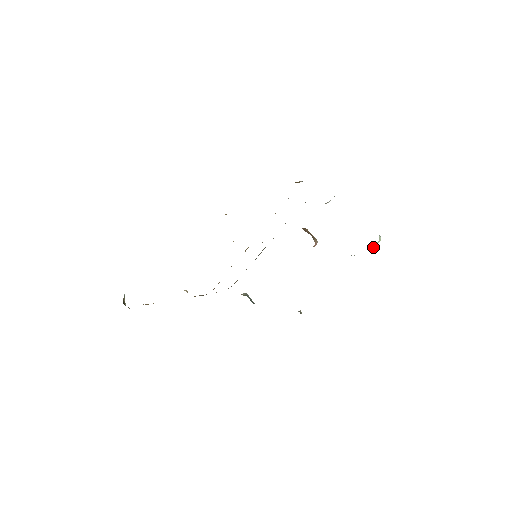
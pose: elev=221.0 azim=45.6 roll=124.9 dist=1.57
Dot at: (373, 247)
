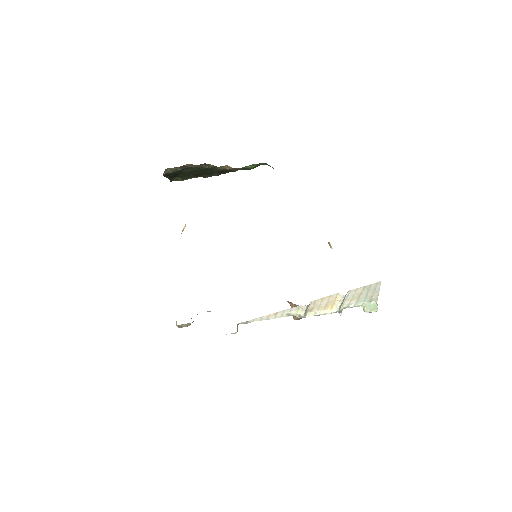
Dot at: (366, 311)
